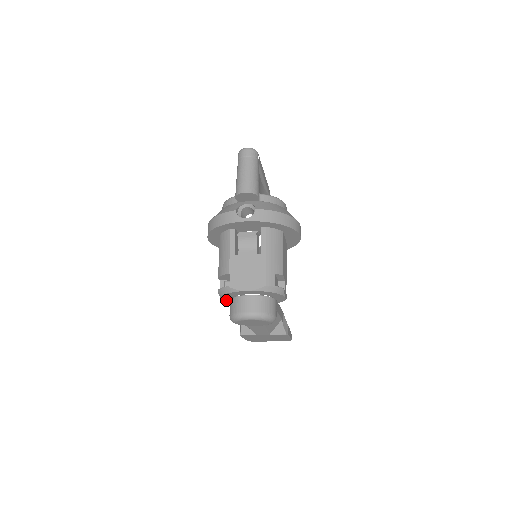
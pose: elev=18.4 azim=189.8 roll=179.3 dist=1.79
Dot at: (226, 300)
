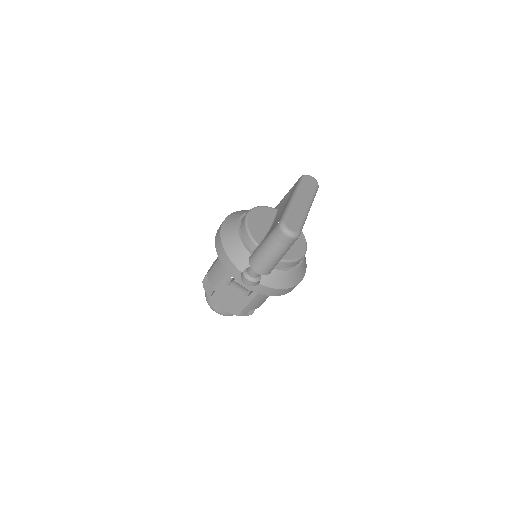
Dot at: occluded
